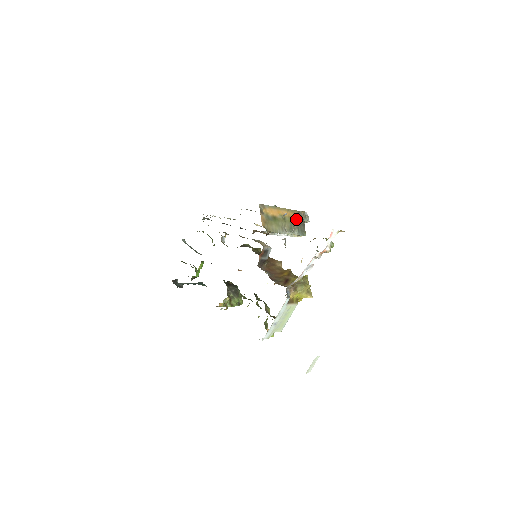
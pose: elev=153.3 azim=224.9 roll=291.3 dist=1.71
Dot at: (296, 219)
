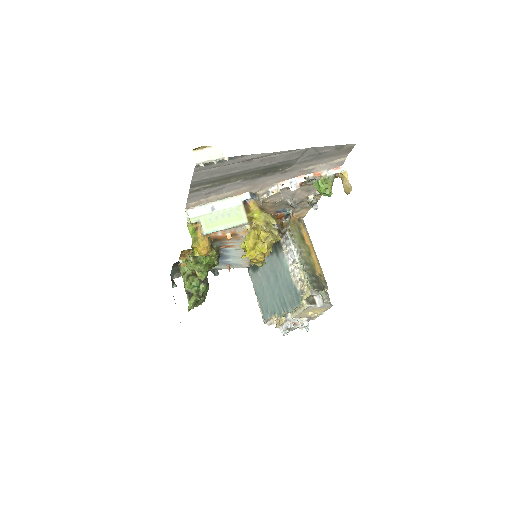
Dot at: (318, 276)
